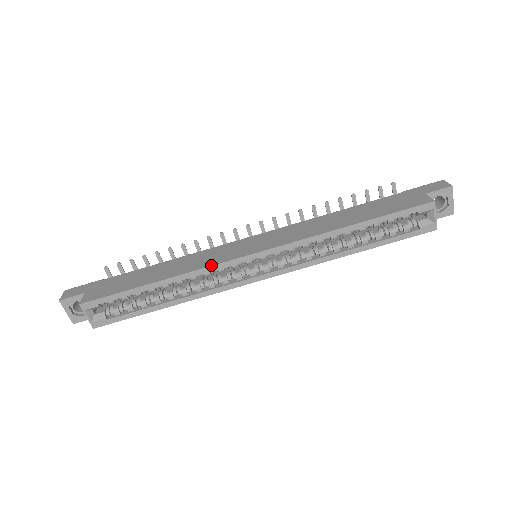
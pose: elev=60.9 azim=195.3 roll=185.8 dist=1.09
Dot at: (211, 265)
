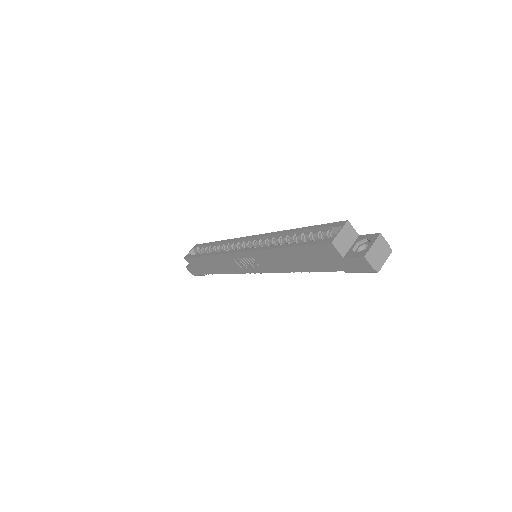
Dot at: (237, 238)
